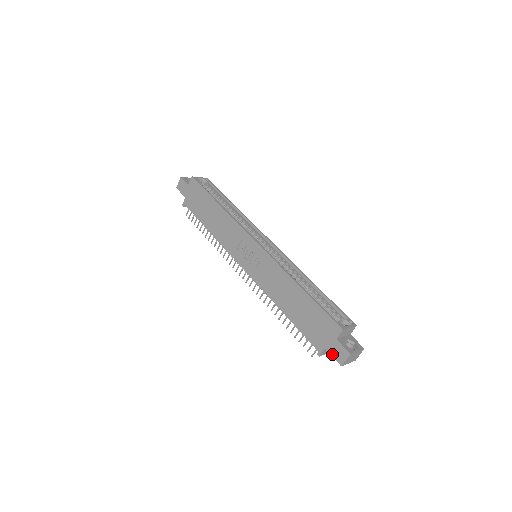
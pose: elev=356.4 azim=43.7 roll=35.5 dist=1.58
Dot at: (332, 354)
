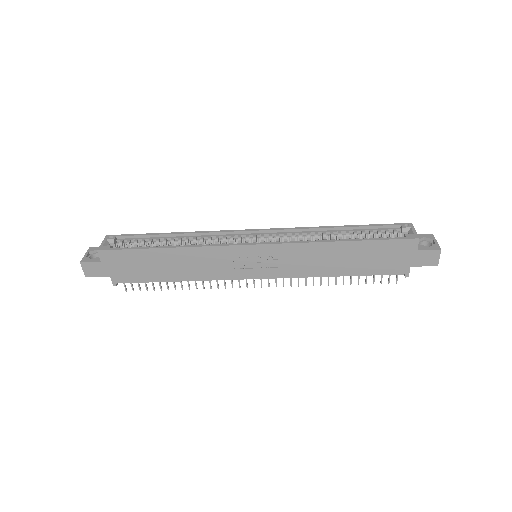
Dot at: (422, 265)
